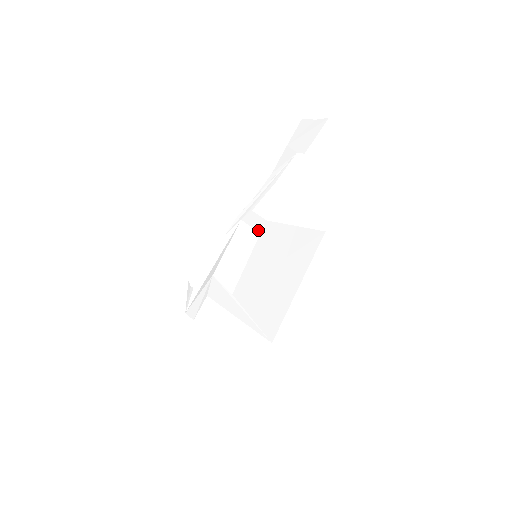
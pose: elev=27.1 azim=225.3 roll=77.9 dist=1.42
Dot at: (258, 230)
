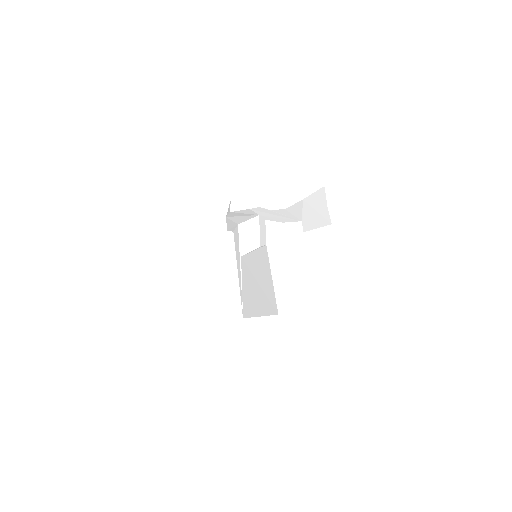
Dot at: (261, 244)
